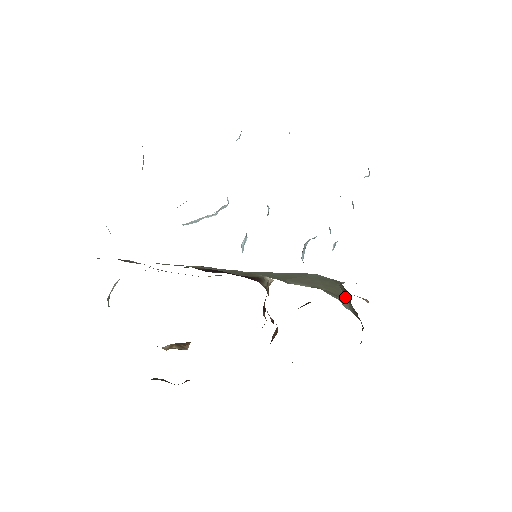
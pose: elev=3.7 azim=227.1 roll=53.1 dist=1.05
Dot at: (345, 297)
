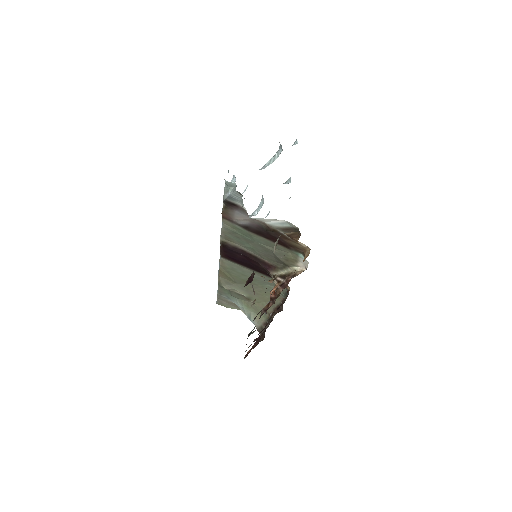
Dot at: (269, 311)
